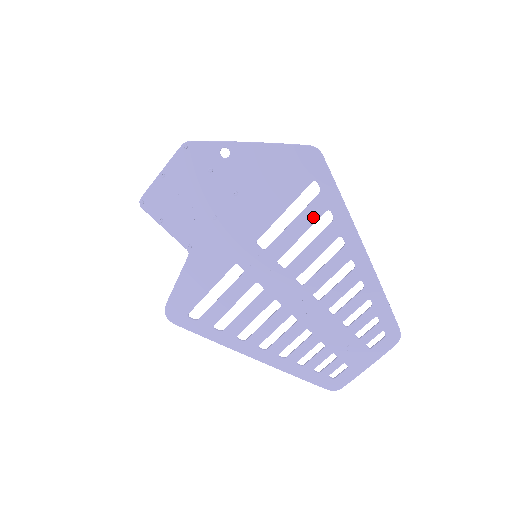
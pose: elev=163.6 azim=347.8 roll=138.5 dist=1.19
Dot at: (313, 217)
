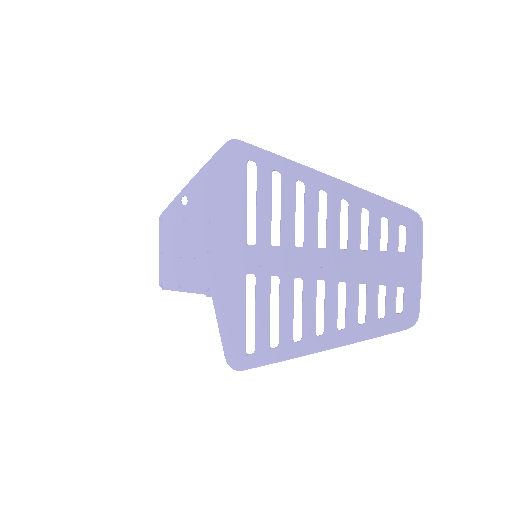
Dot at: (266, 186)
